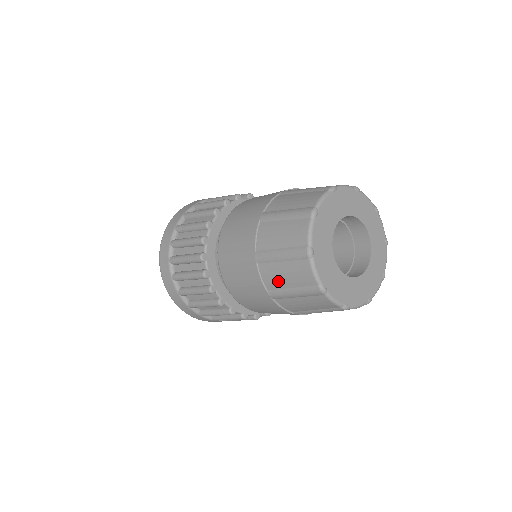
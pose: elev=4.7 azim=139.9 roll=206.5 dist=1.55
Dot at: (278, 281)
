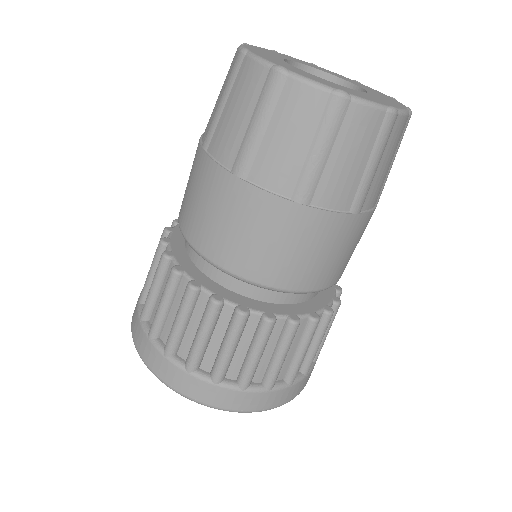
Dot at: (212, 113)
